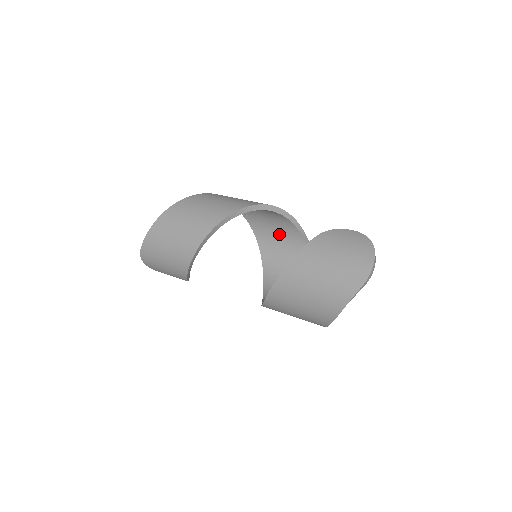
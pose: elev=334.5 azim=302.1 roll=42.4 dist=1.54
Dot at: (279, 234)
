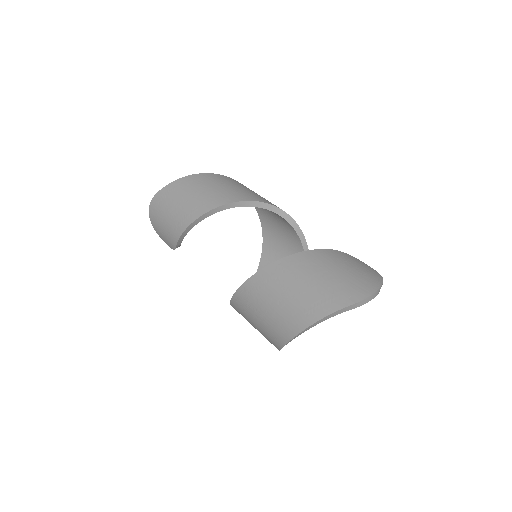
Dot at: occluded
